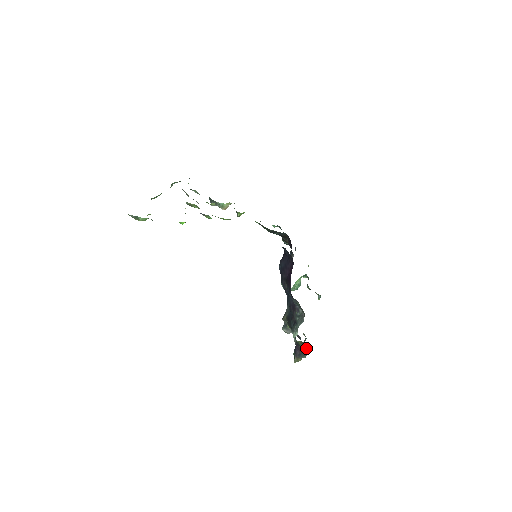
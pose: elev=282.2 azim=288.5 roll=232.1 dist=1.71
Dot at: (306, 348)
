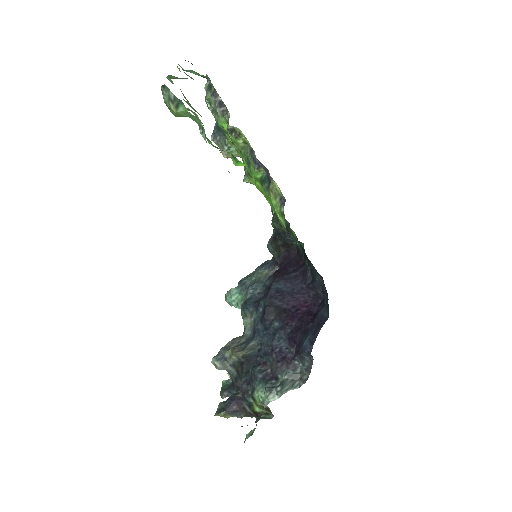
Dot at: (266, 416)
